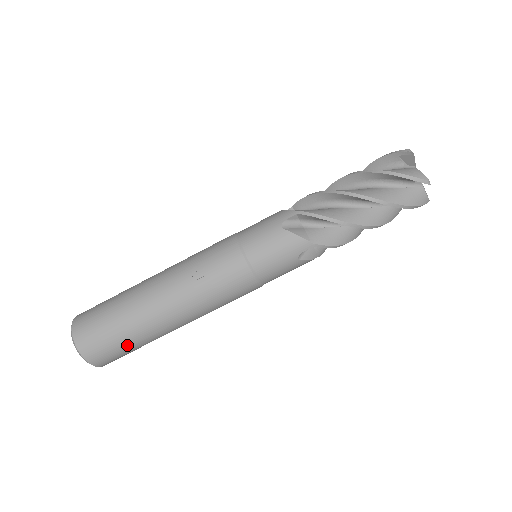
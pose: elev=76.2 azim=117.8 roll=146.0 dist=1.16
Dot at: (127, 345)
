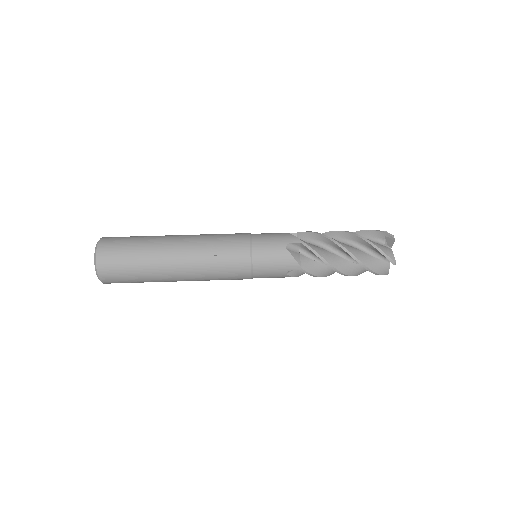
Dot at: (134, 278)
